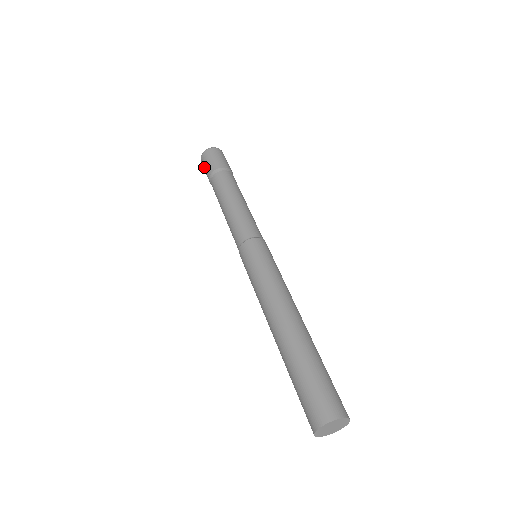
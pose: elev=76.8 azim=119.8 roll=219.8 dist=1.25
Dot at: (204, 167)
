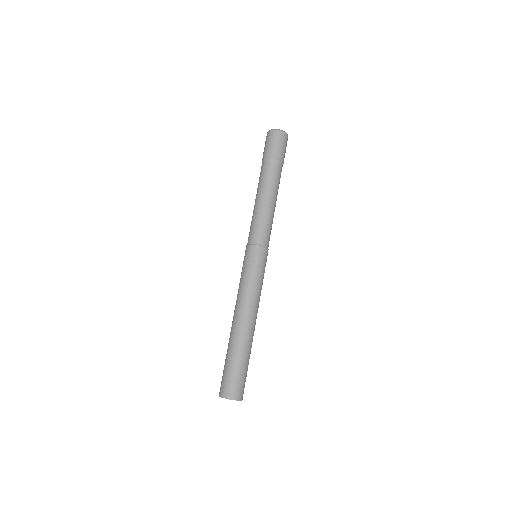
Dot at: (267, 143)
